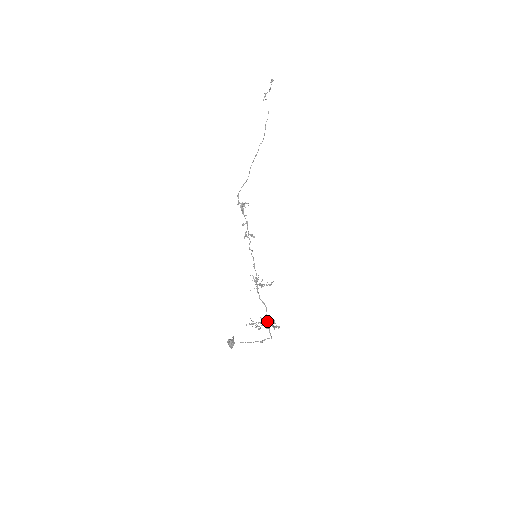
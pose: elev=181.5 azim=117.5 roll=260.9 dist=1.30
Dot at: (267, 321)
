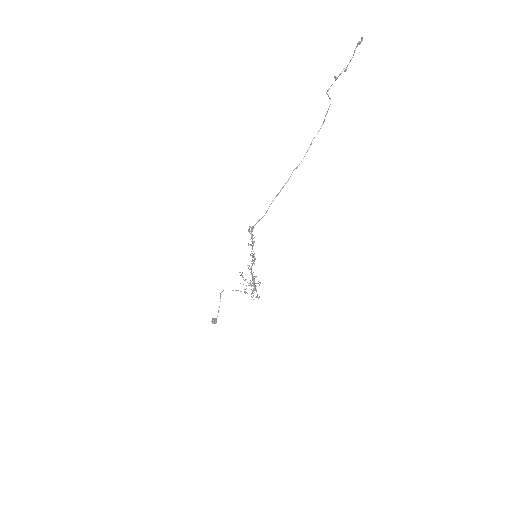
Dot at: (253, 286)
